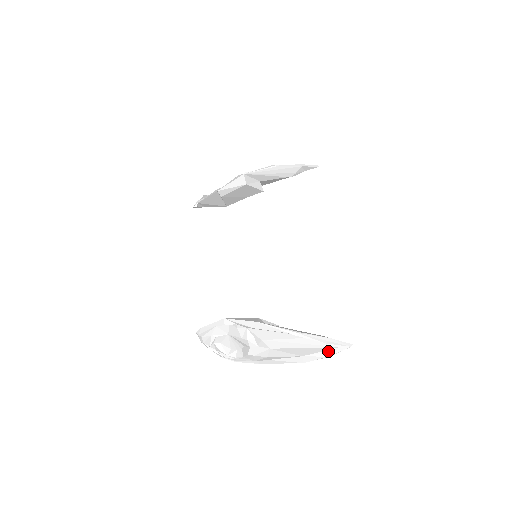
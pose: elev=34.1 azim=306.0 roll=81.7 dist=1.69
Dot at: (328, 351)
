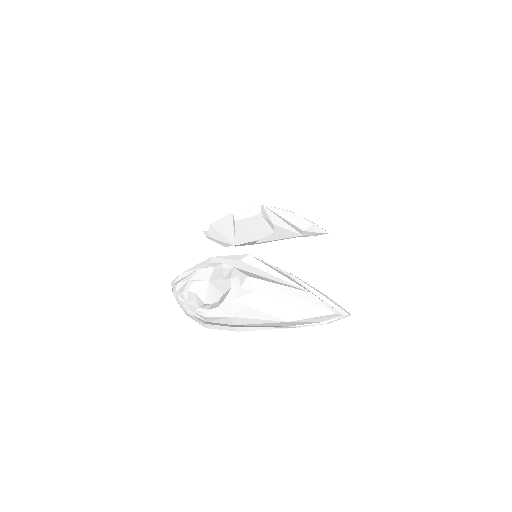
Dot at: (321, 317)
